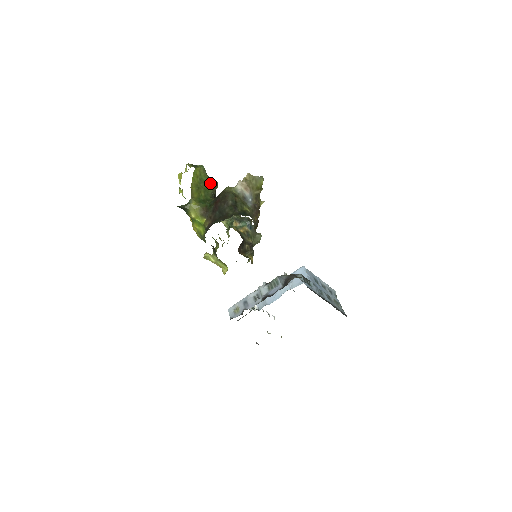
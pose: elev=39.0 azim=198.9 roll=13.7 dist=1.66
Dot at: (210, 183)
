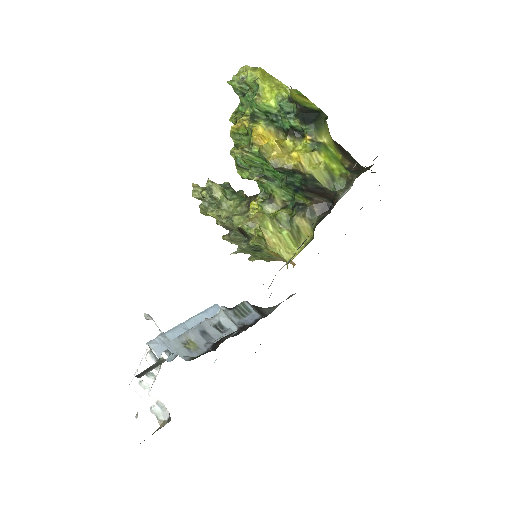
Dot at: occluded
